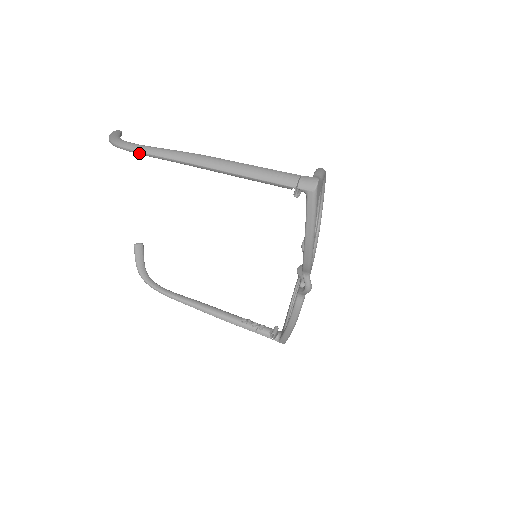
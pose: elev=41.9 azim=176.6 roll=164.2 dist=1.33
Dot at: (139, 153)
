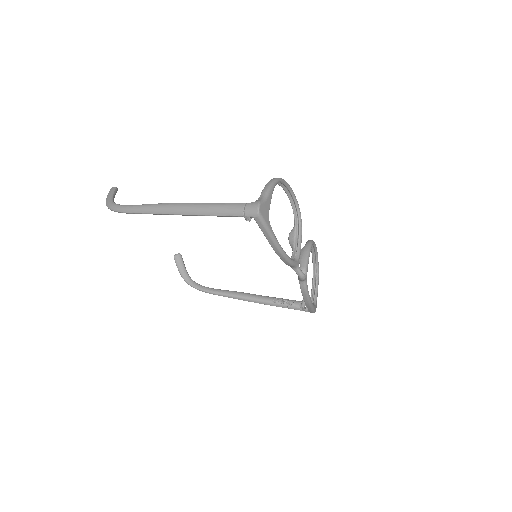
Dot at: (126, 213)
